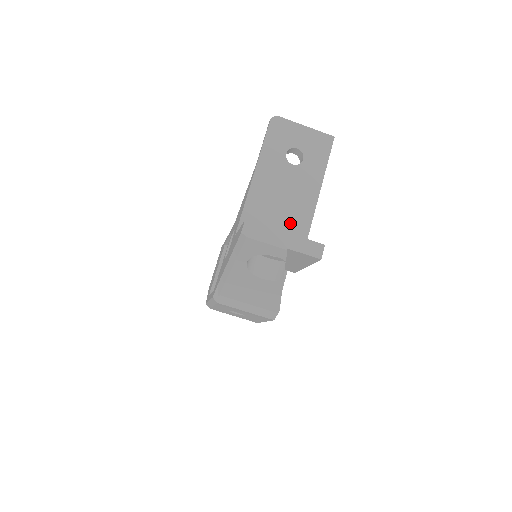
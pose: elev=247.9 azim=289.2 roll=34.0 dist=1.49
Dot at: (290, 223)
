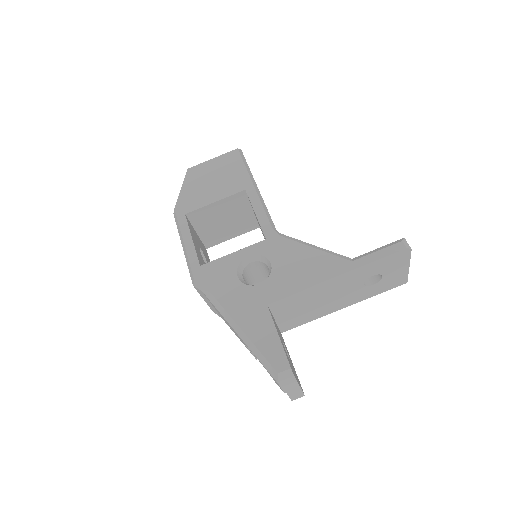
Dot at: (307, 314)
